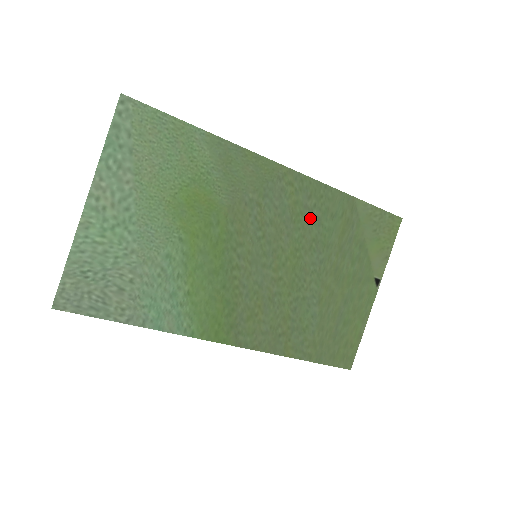
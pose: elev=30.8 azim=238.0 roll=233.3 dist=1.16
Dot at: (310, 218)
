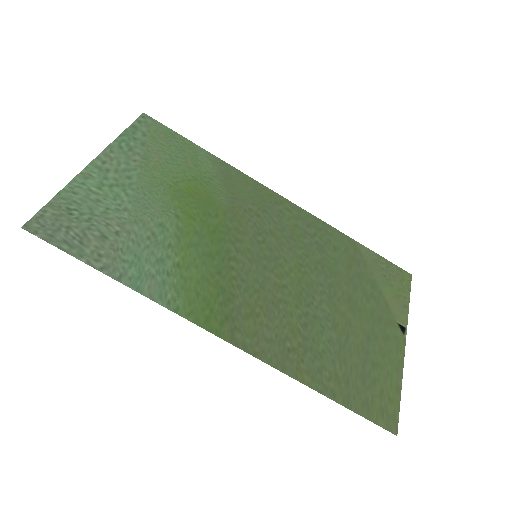
Dot at: (312, 243)
